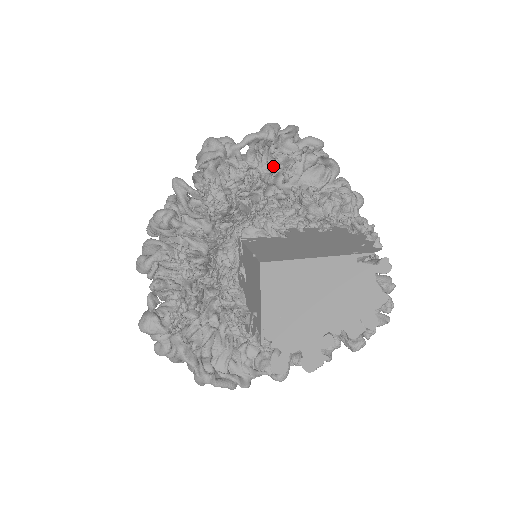
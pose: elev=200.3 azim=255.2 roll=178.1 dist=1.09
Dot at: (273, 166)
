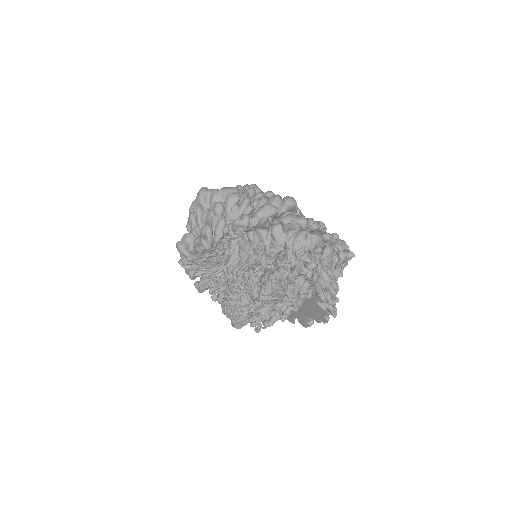
Dot at: occluded
